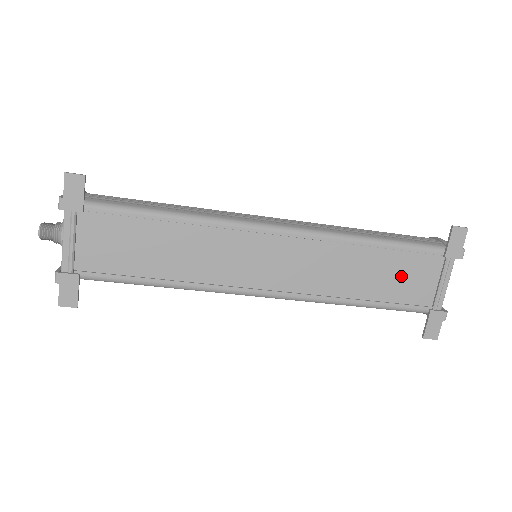
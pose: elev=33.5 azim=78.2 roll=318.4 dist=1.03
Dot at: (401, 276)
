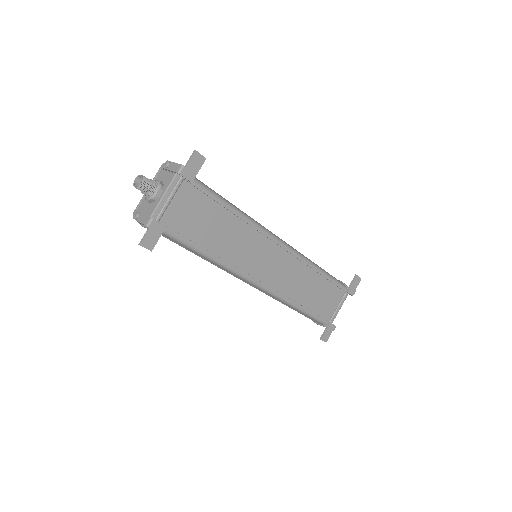
Dot at: (323, 297)
